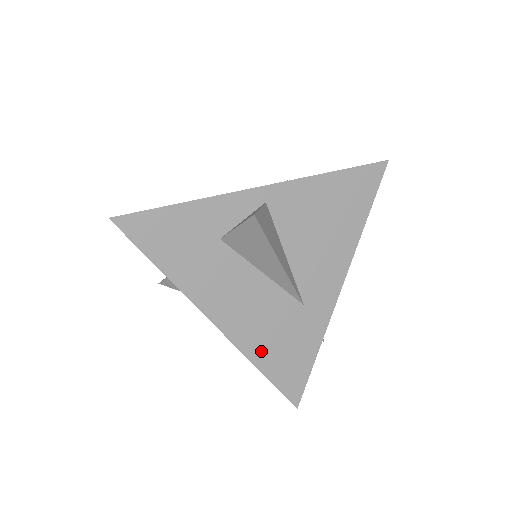
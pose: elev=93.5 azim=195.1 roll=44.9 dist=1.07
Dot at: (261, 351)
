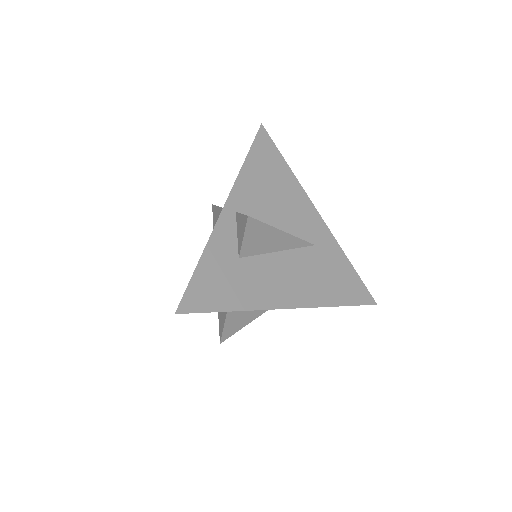
Dot at: (326, 295)
